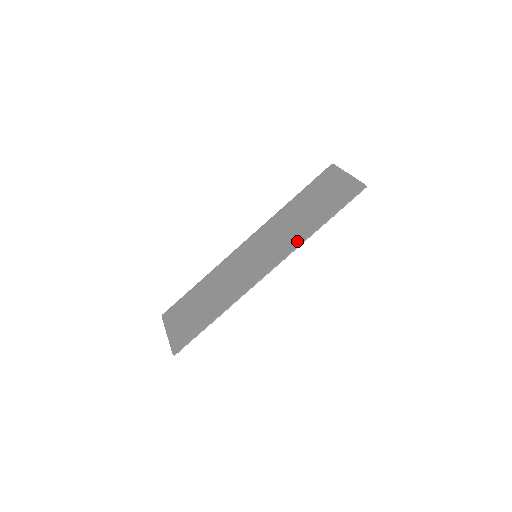
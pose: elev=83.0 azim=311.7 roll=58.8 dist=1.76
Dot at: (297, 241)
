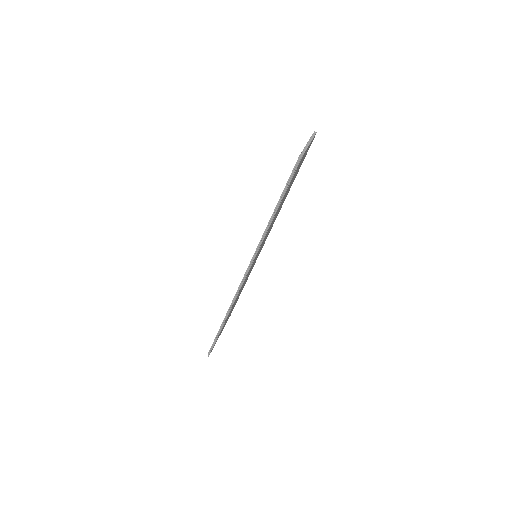
Dot at: (261, 238)
